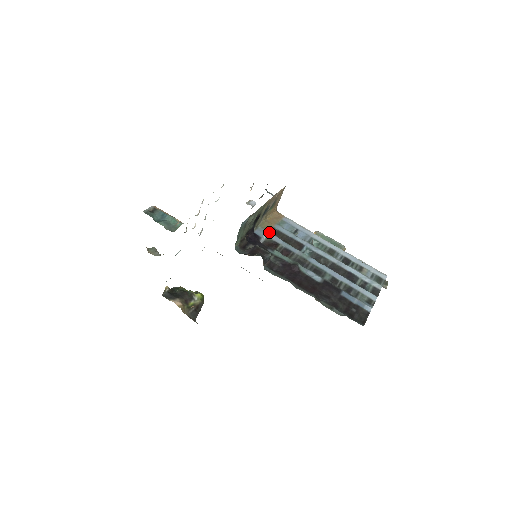
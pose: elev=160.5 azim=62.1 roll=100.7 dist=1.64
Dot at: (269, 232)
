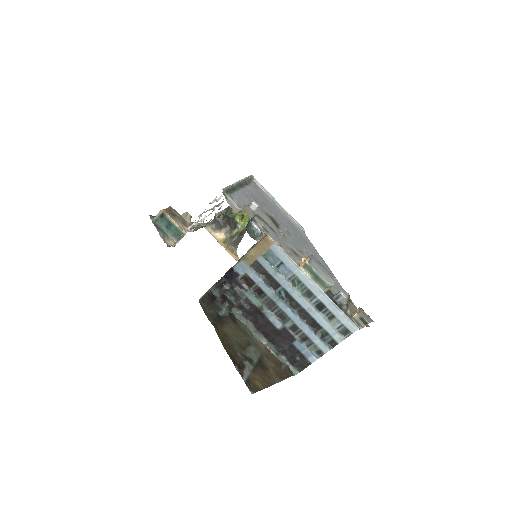
Dot at: (250, 267)
